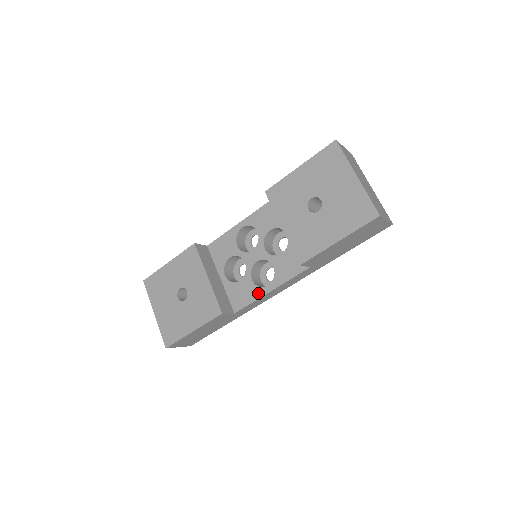
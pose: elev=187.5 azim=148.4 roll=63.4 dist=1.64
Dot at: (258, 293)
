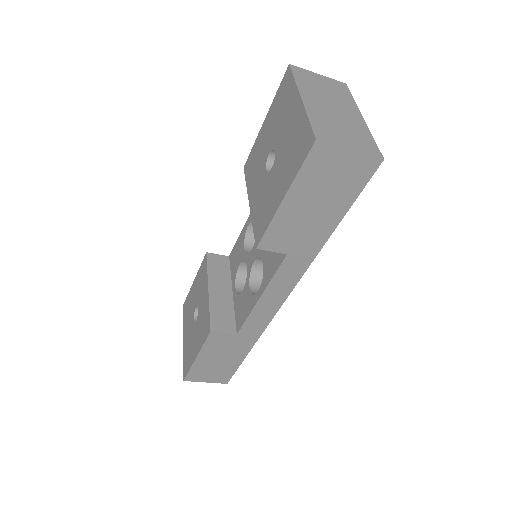
Dot at: (251, 303)
